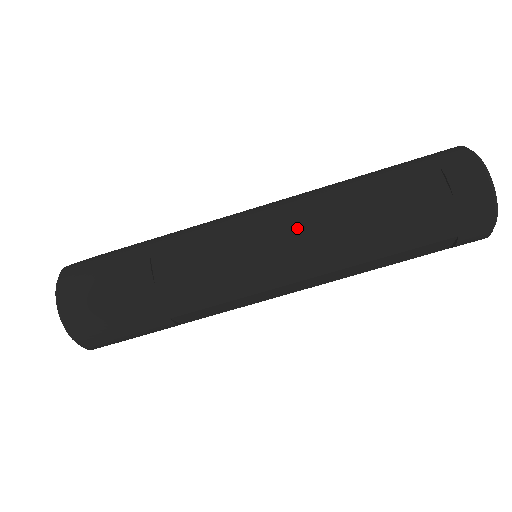
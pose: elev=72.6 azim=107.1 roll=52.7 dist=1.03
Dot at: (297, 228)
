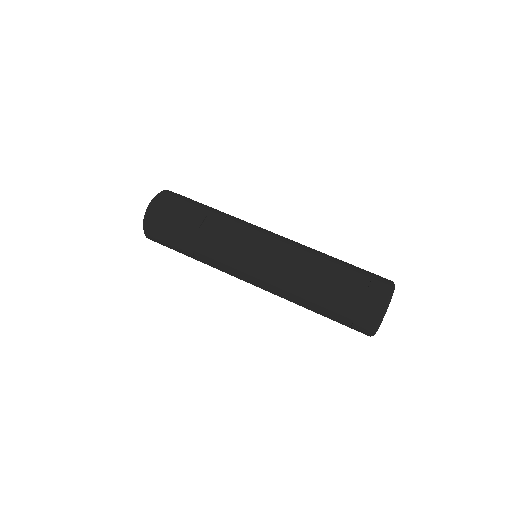
Dot at: (282, 255)
